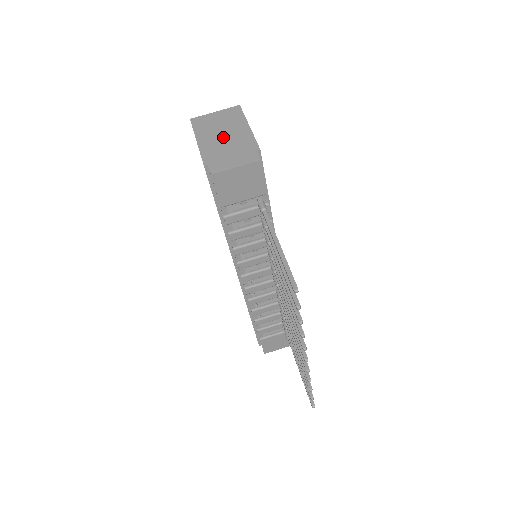
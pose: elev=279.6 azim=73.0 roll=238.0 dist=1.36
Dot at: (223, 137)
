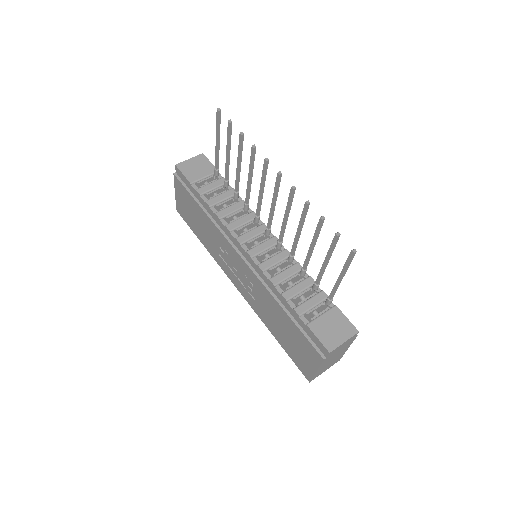
Dot at: occluded
